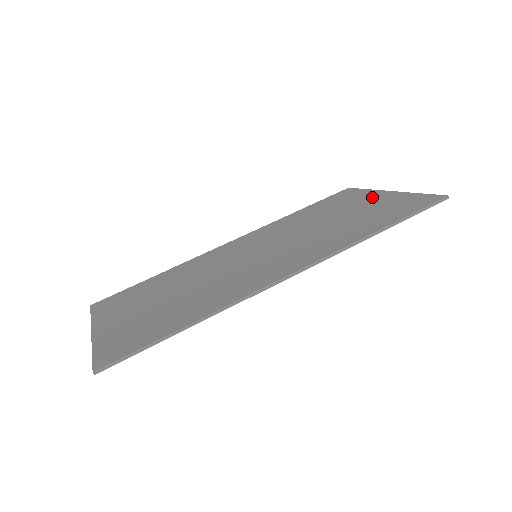
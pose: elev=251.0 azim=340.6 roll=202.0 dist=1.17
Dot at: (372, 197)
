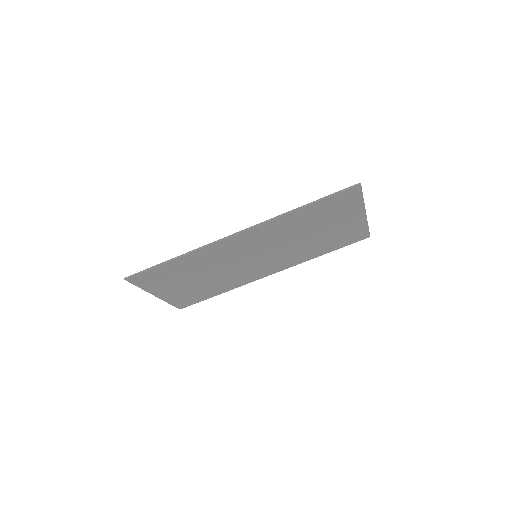
Dot at: (352, 219)
